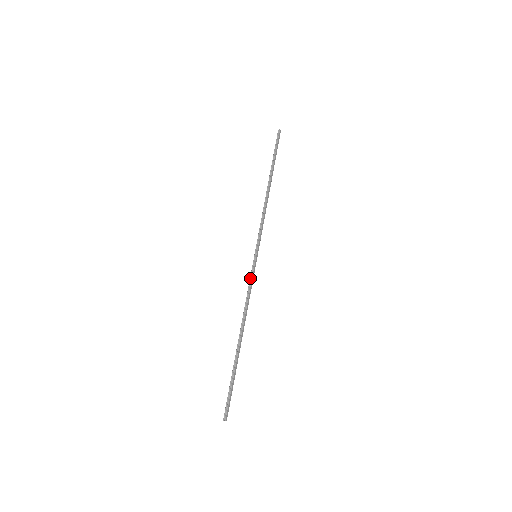
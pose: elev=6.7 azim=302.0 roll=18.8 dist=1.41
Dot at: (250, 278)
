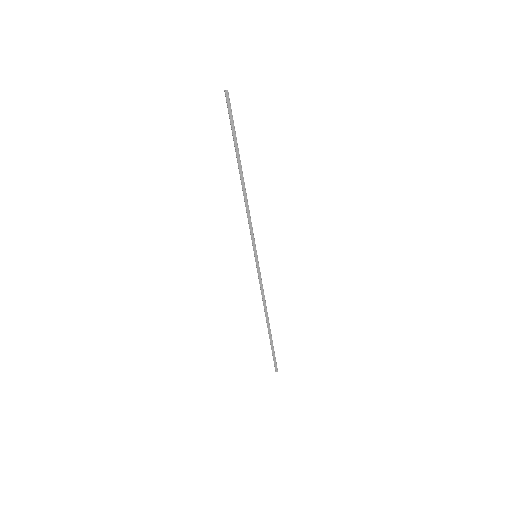
Dot at: (258, 277)
